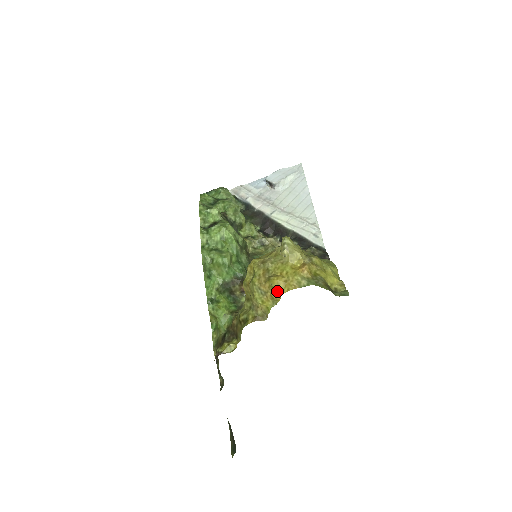
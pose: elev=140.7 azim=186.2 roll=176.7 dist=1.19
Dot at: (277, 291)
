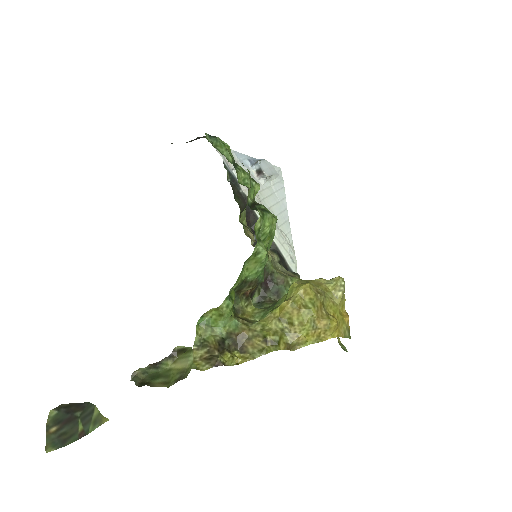
Dot at: (330, 333)
